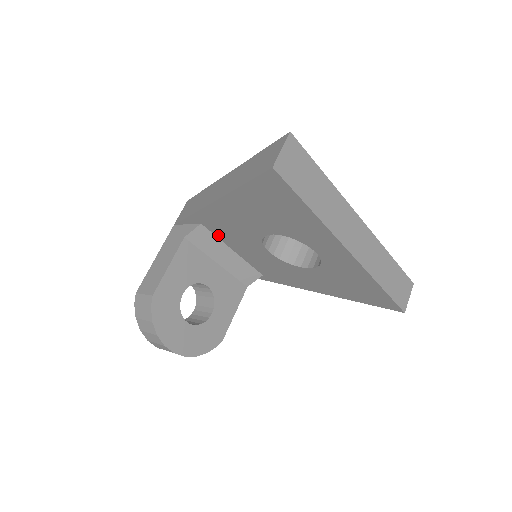
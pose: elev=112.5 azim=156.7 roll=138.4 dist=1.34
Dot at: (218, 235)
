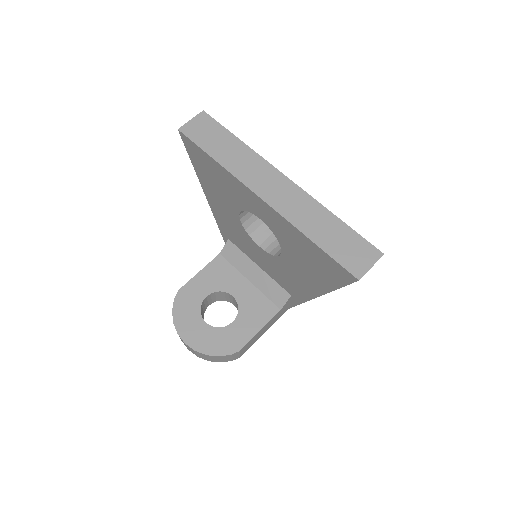
Dot at: (241, 248)
